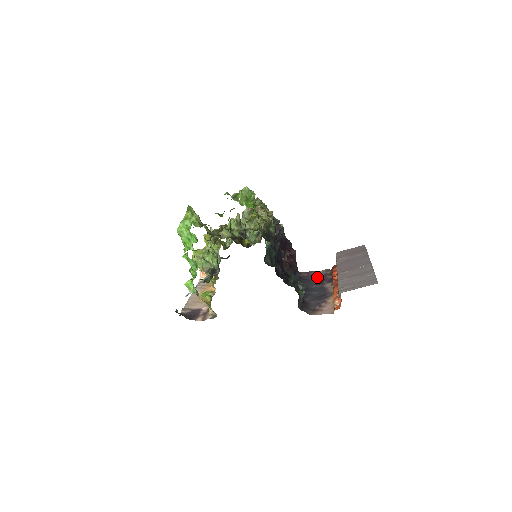
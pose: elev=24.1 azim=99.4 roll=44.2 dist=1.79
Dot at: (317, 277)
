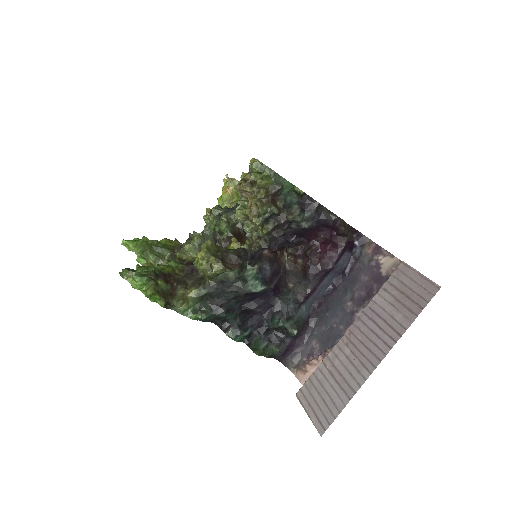
Dot at: (372, 277)
